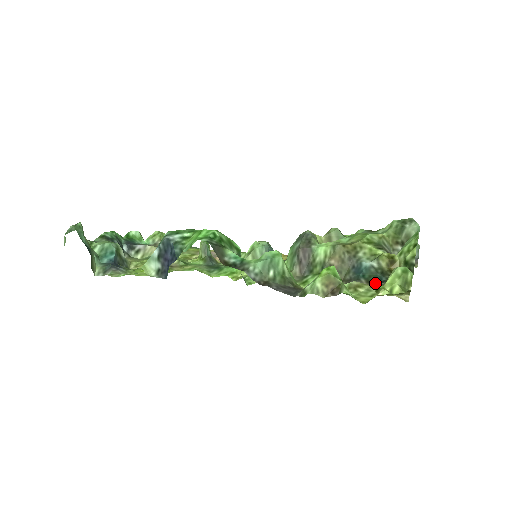
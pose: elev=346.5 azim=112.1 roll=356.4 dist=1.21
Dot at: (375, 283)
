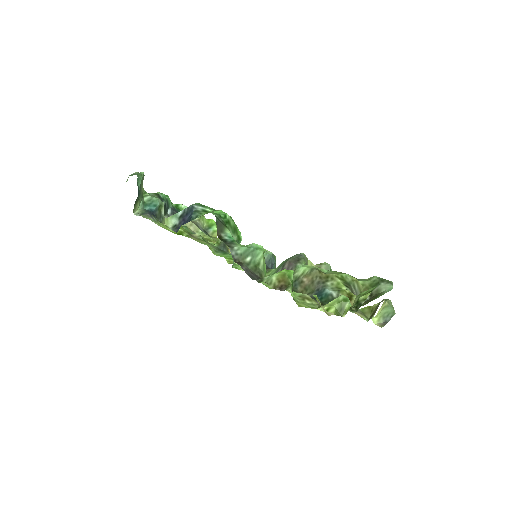
Dot at: occluded
